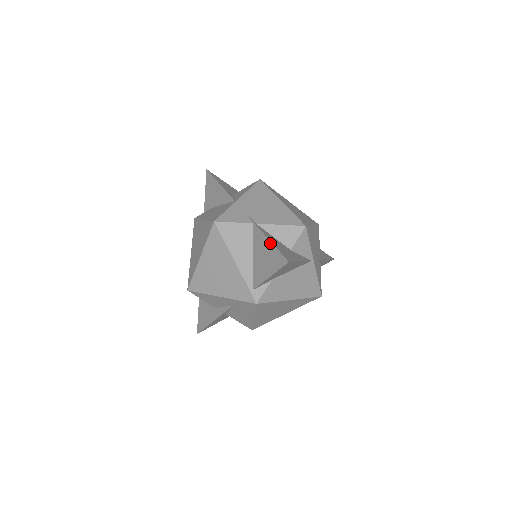
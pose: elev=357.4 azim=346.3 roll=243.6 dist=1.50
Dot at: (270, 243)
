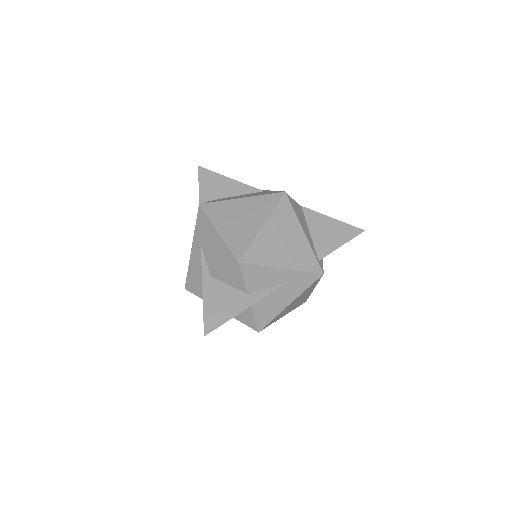
Dot at: (334, 220)
